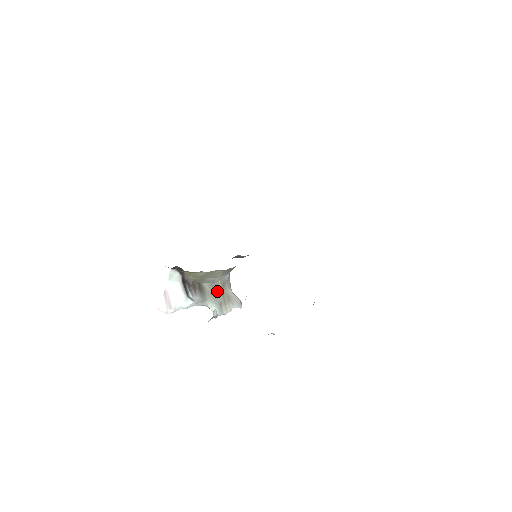
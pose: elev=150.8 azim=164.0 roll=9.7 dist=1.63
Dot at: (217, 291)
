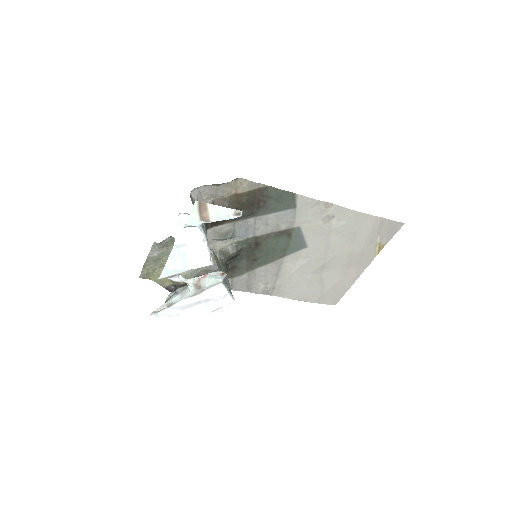
Dot at: occluded
